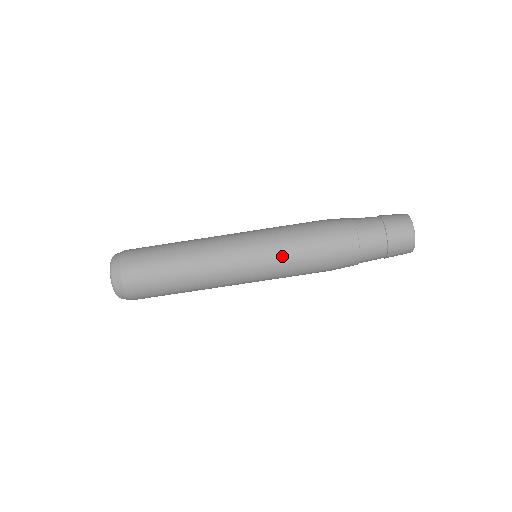
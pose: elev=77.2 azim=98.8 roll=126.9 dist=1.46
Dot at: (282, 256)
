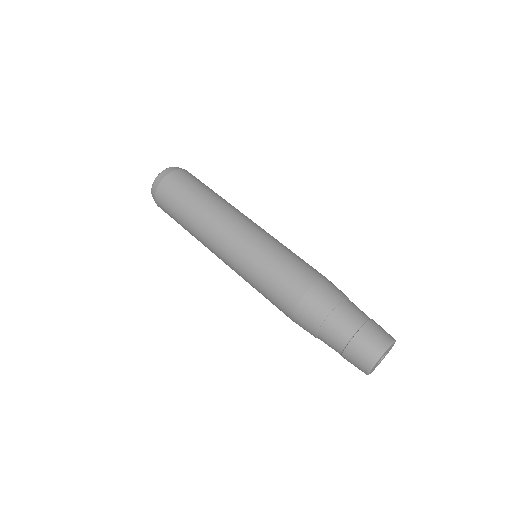
Dot at: (282, 251)
